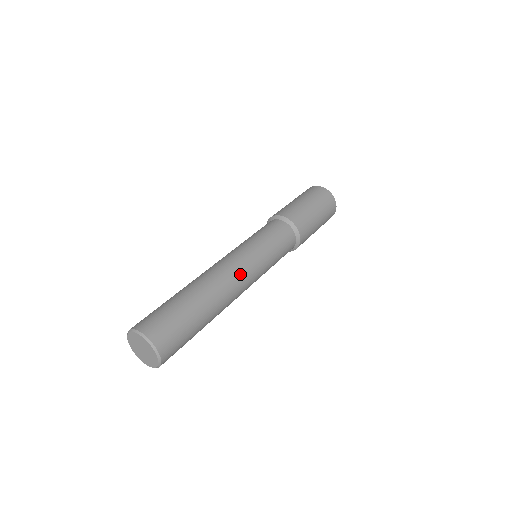
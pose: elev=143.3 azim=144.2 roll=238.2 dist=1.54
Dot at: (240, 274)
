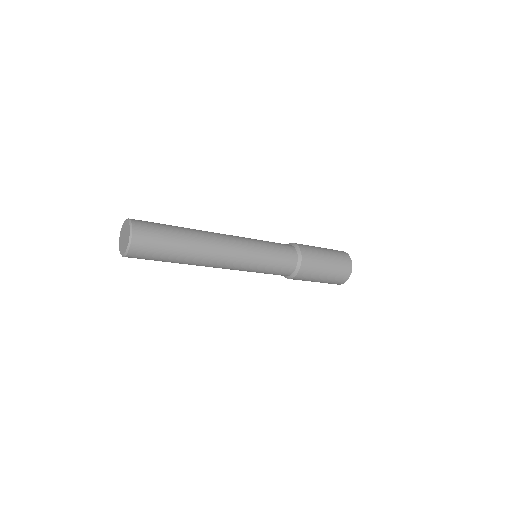
Dot at: (230, 252)
